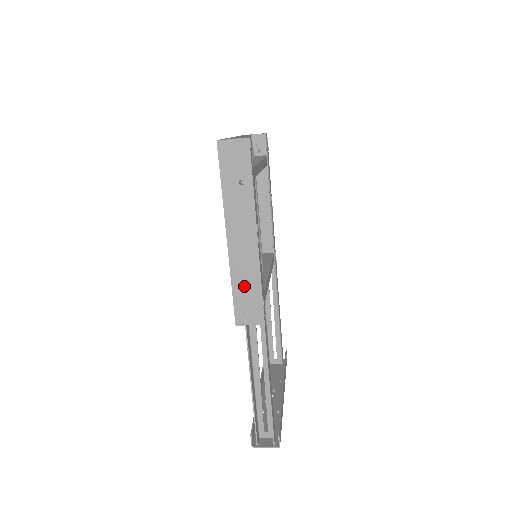
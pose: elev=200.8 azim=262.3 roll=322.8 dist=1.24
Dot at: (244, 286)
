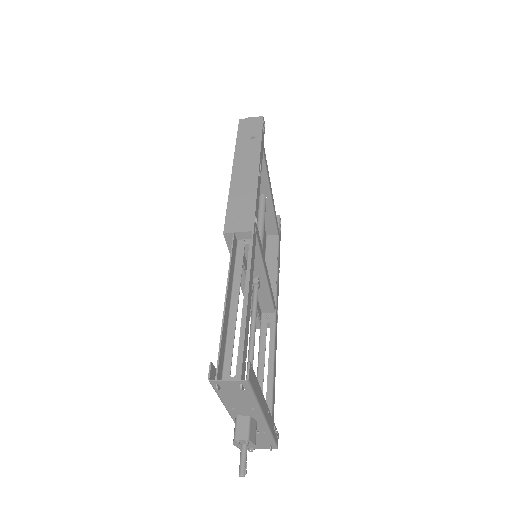
Dot at: (240, 201)
